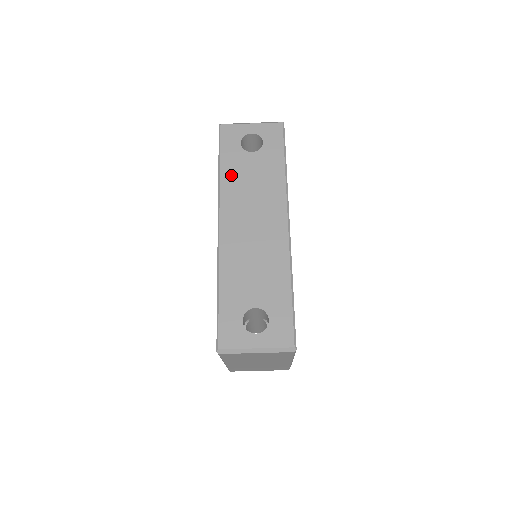
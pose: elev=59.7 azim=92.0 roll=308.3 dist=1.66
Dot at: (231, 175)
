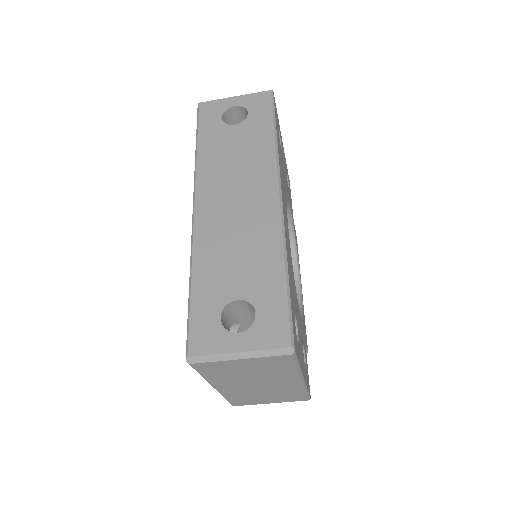
Dot at: (210, 151)
